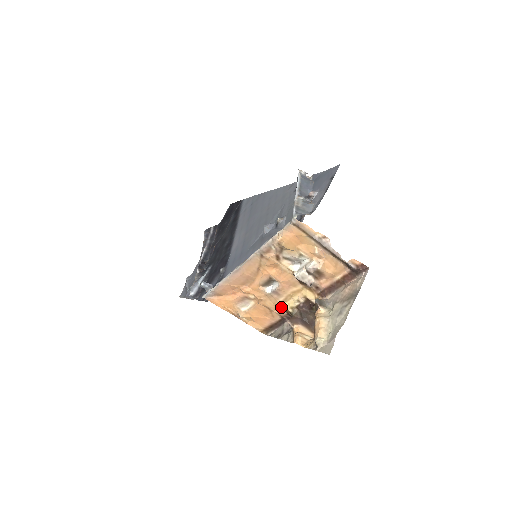
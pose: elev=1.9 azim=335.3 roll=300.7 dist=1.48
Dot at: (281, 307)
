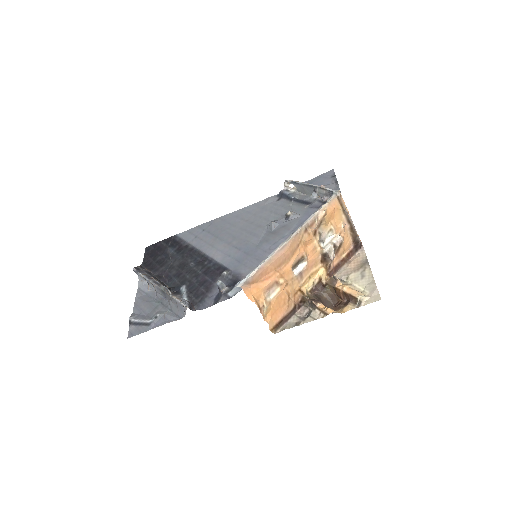
Dot at: (299, 292)
